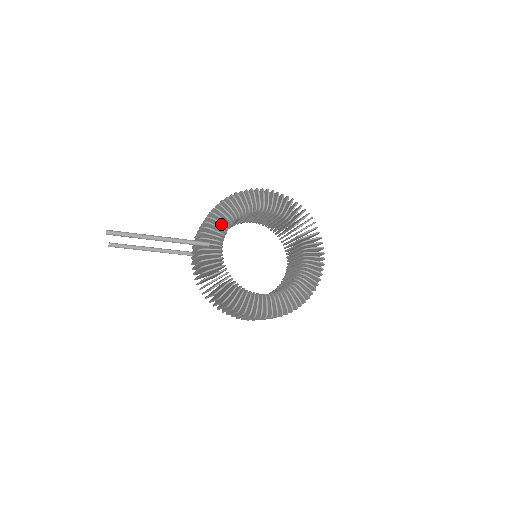
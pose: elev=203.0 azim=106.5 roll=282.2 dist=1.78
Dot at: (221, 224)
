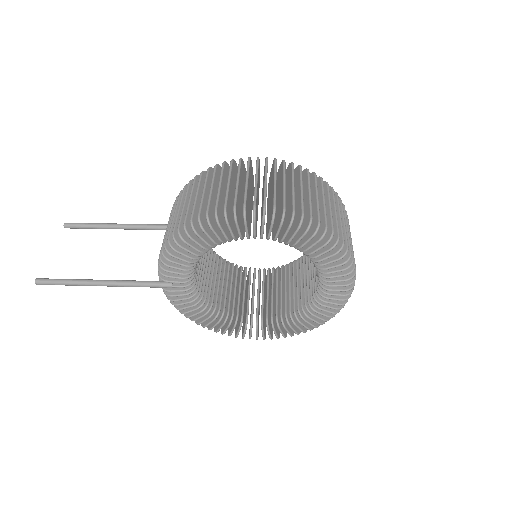
Dot at: (182, 266)
